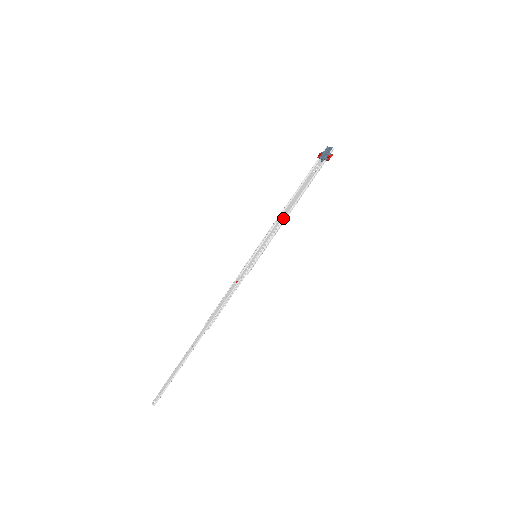
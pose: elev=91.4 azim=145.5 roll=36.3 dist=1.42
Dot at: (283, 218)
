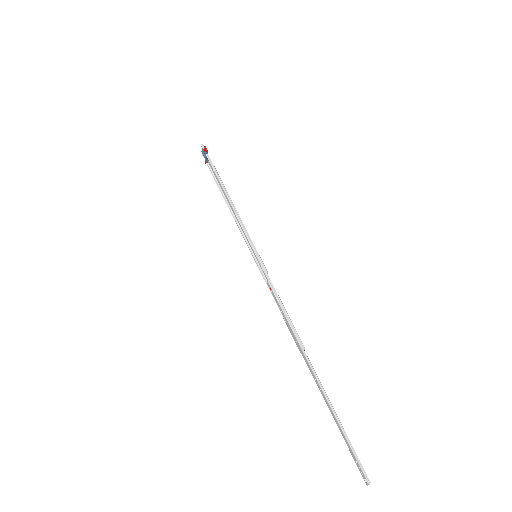
Dot at: (235, 213)
